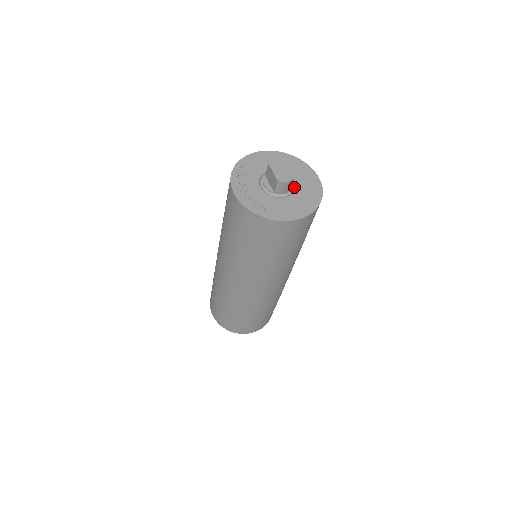
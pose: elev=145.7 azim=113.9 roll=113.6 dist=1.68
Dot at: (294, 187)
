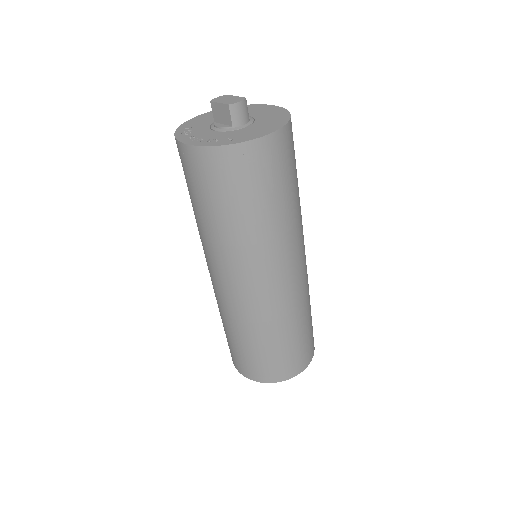
Dot at: occluded
